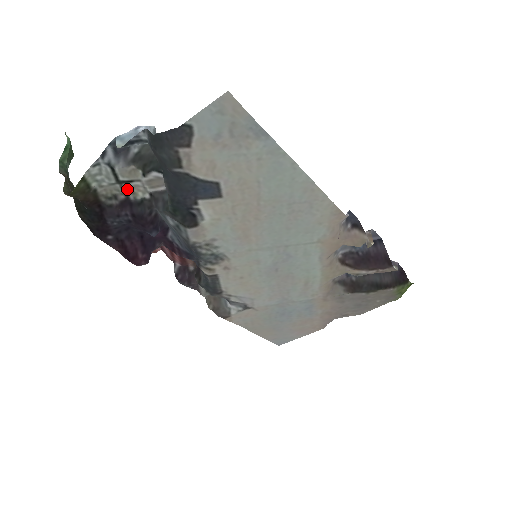
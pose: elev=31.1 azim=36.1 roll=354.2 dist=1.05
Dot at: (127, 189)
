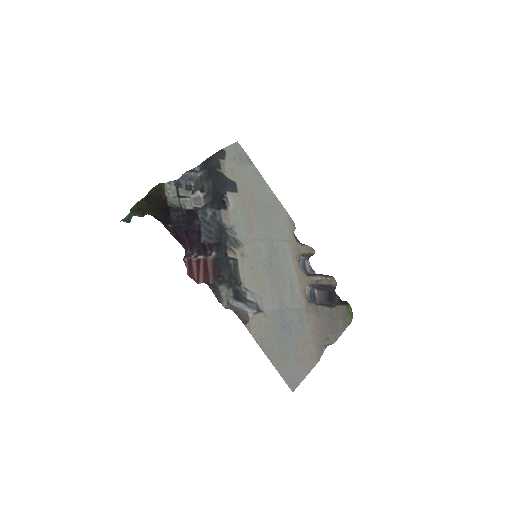
Dot at: (182, 202)
